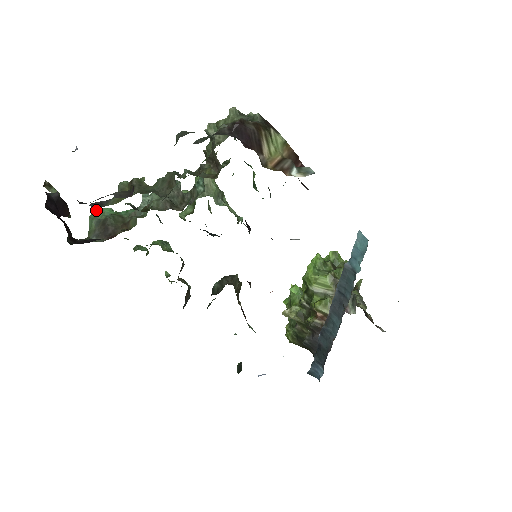
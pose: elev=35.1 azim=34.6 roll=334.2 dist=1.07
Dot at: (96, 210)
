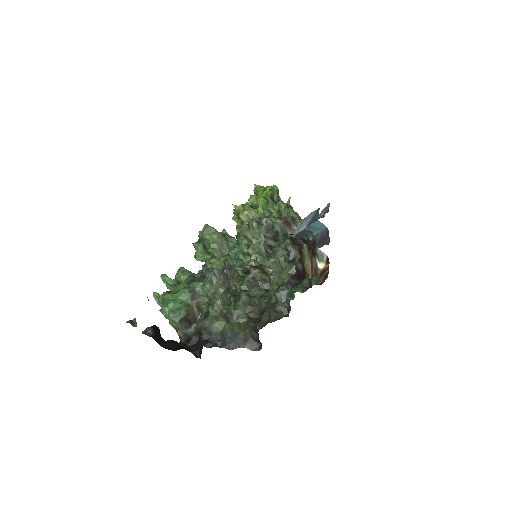
Dot at: (167, 310)
